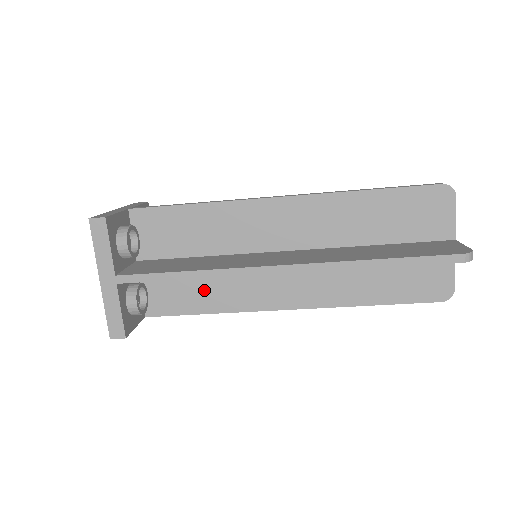
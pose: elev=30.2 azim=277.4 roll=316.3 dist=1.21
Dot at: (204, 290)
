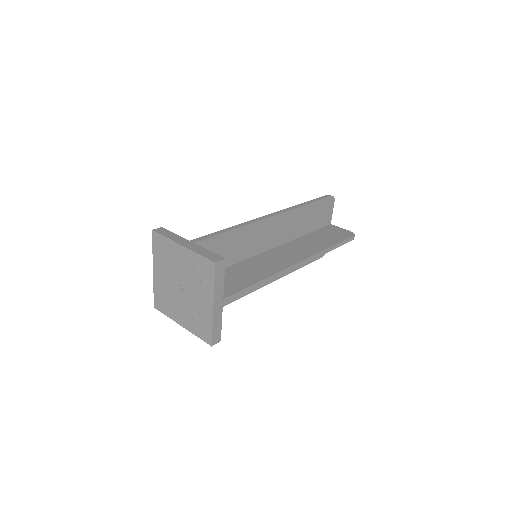
Dot at: occluded
